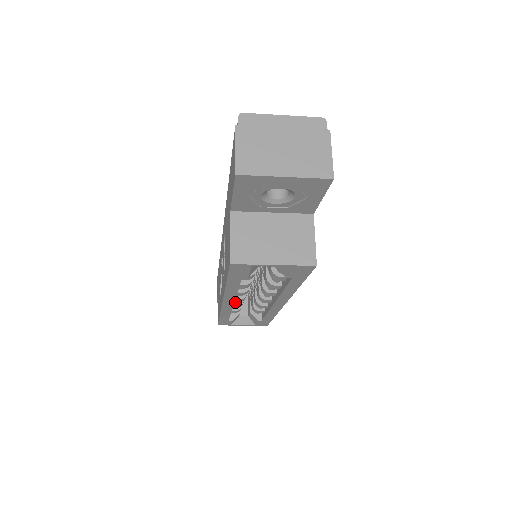
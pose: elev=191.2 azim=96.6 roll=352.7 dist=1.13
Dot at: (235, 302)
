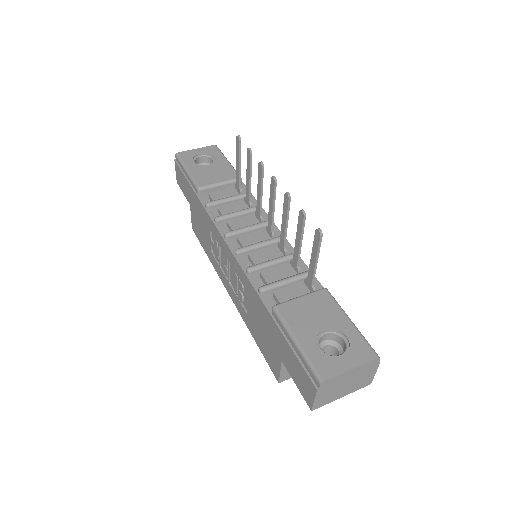
Dot at: occluded
